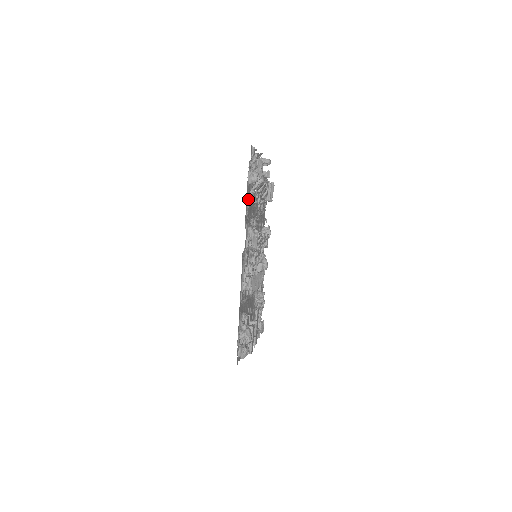
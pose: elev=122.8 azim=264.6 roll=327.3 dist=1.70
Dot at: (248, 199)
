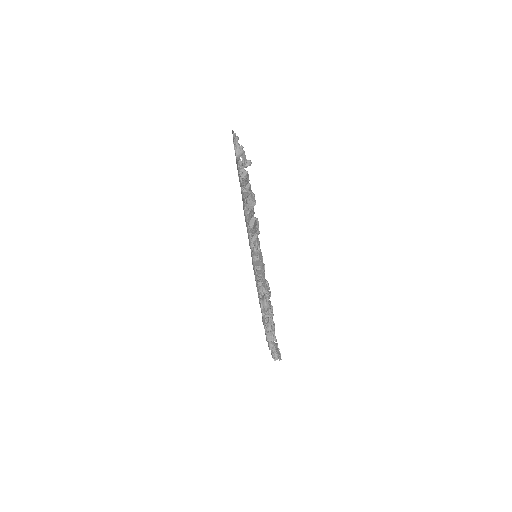
Dot at: occluded
